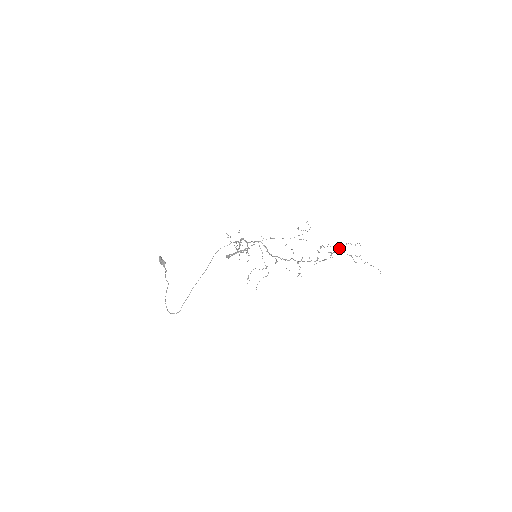
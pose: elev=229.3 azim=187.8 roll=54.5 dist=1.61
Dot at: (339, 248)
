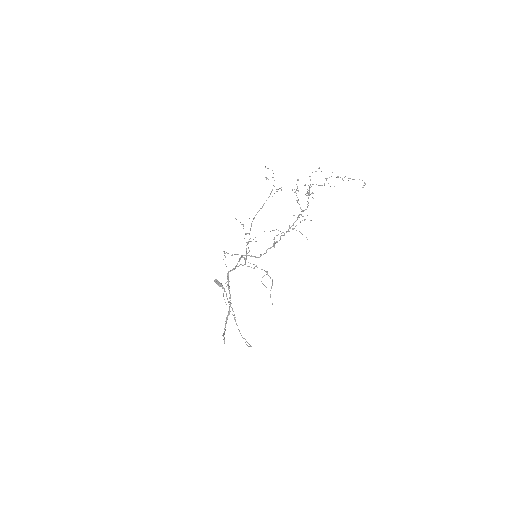
Dot at: (307, 189)
